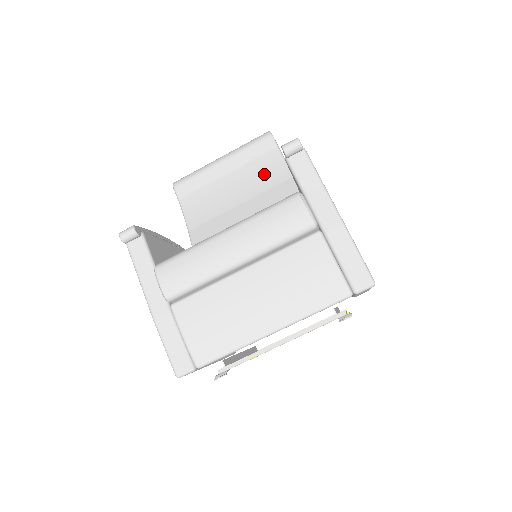
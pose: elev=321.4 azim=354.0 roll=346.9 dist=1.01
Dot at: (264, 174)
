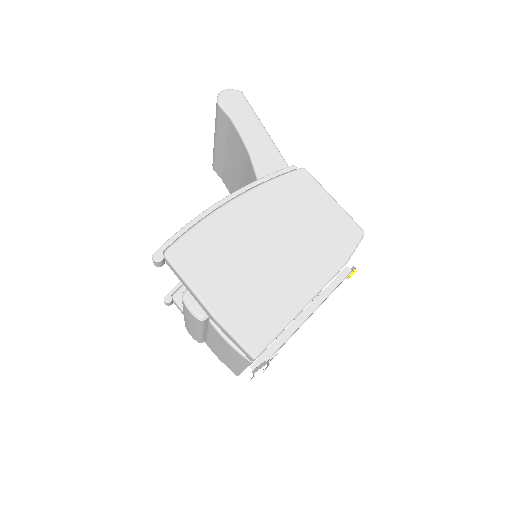
Dot at: (237, 151)
